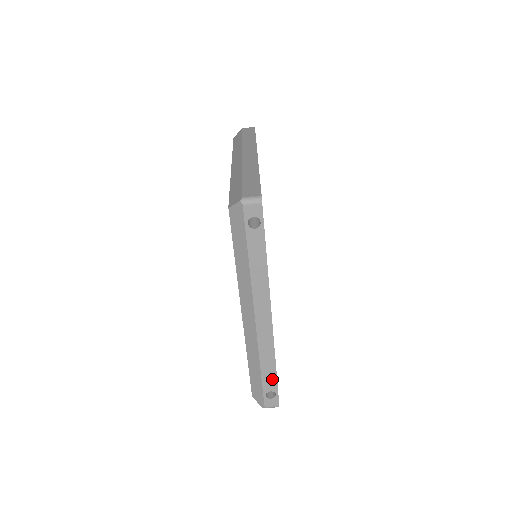
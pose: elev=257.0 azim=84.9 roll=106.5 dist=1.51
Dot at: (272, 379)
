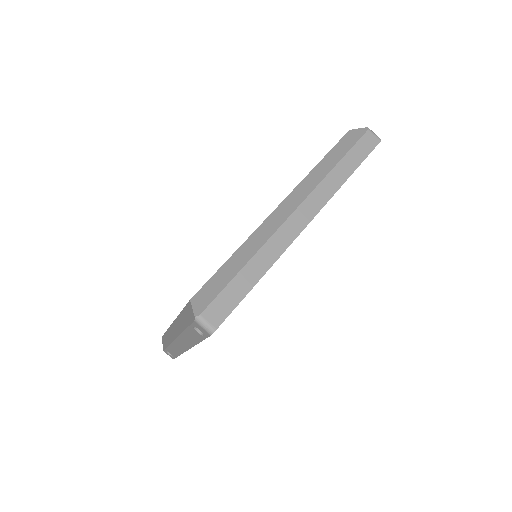
Dot at: (174, 354)
